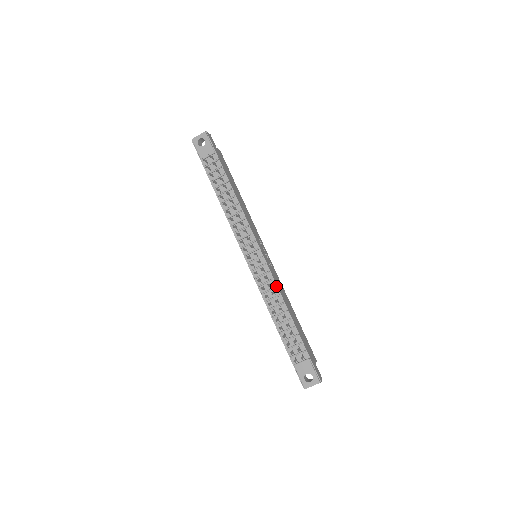
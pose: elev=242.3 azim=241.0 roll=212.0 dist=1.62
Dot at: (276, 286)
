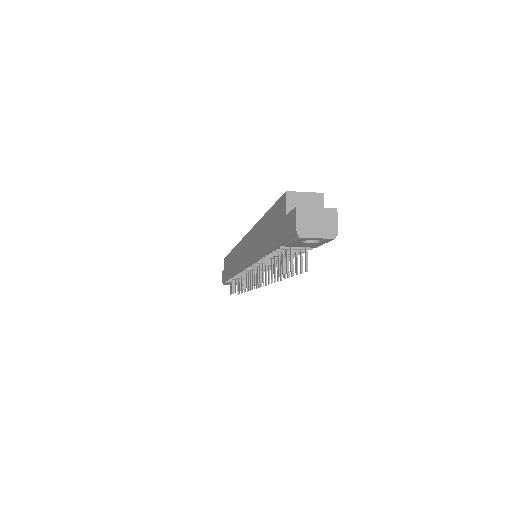
Dot at: occluded
